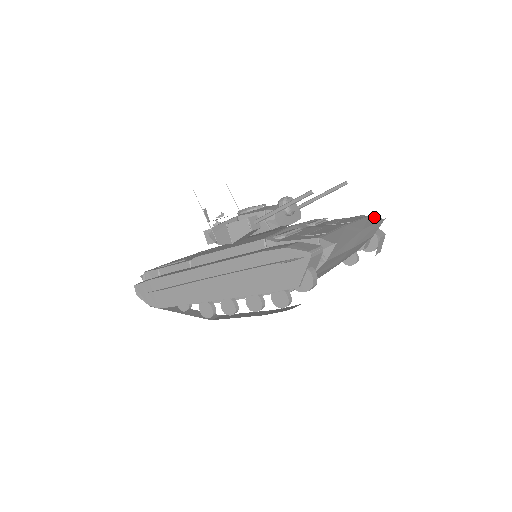
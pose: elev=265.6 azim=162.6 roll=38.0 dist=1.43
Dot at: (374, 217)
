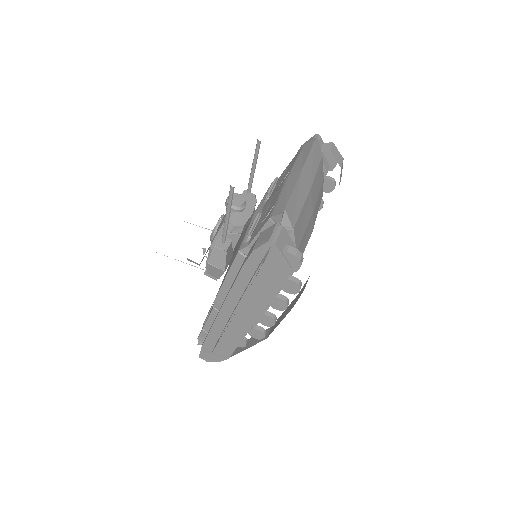
Dot at: (307, 143)
